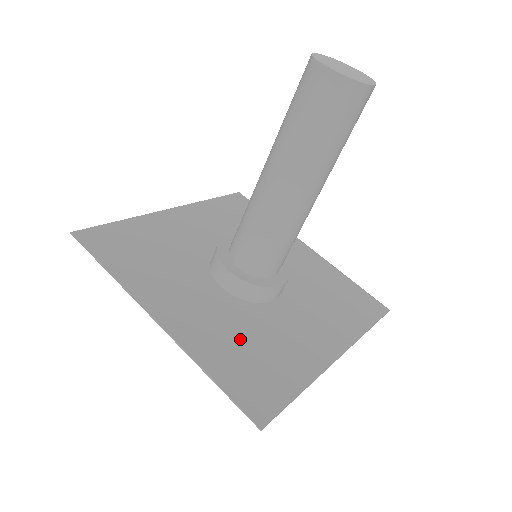
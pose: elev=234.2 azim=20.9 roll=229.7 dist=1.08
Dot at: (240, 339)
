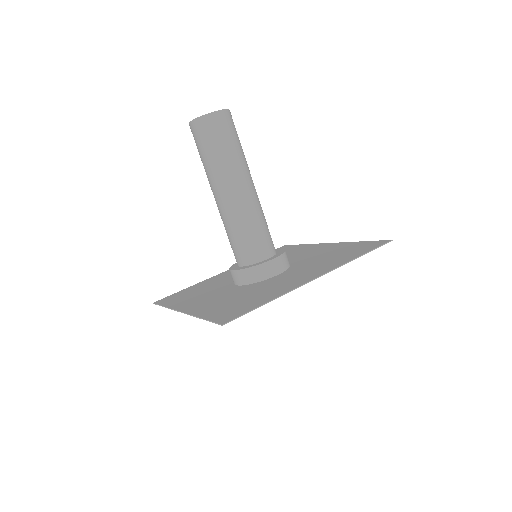
Dot at: (235, 299)
